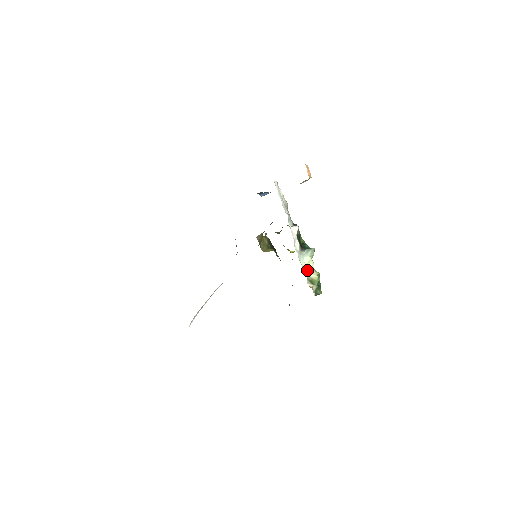
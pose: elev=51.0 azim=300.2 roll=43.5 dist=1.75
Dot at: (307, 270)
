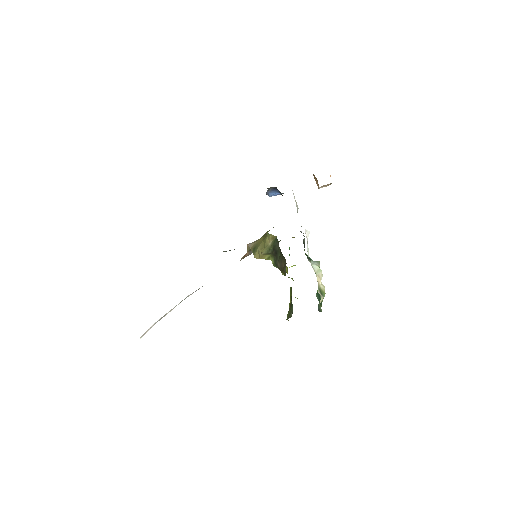
Dot at: (318, 277)
